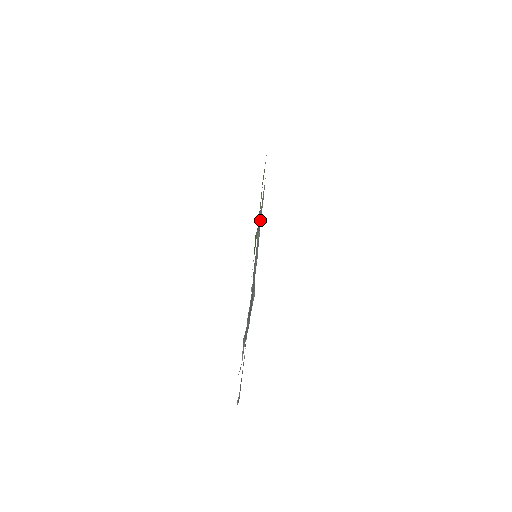
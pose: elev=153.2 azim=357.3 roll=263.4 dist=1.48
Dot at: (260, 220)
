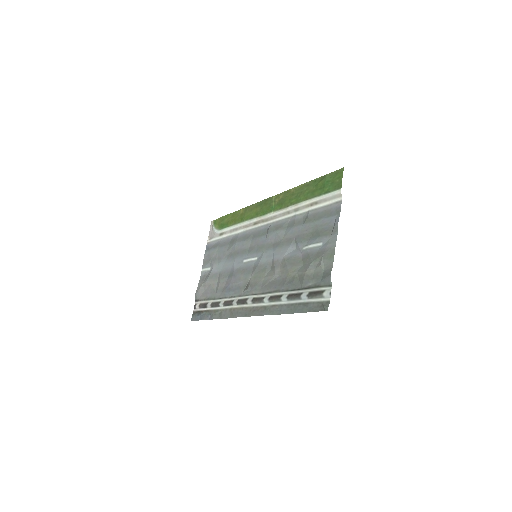
Dot at: (249, 236)
